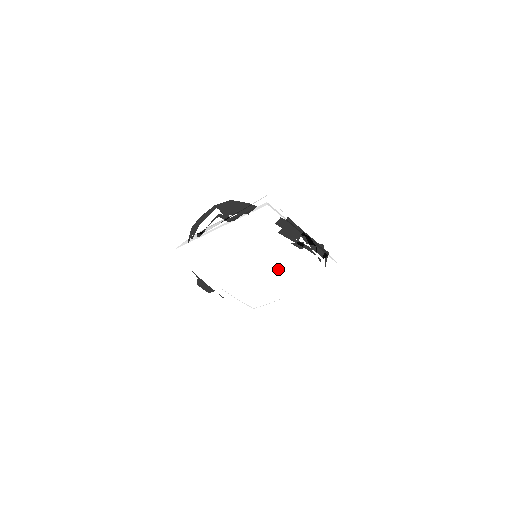
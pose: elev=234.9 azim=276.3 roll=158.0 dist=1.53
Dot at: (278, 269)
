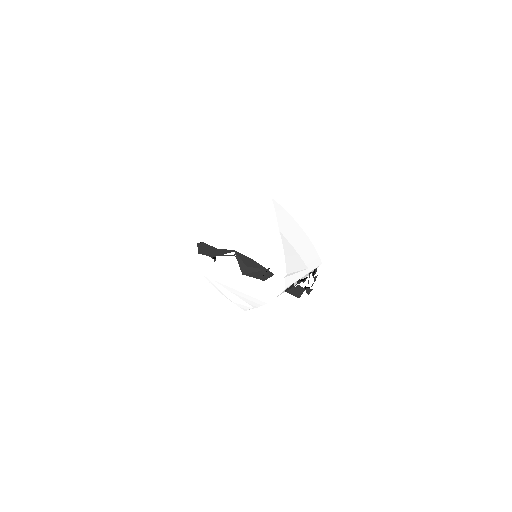
Dot at: occluded
